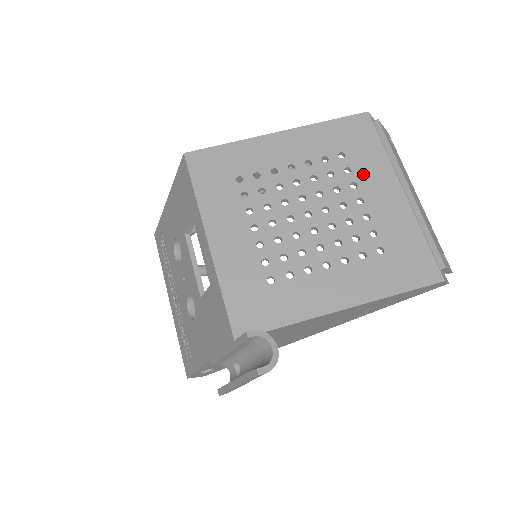
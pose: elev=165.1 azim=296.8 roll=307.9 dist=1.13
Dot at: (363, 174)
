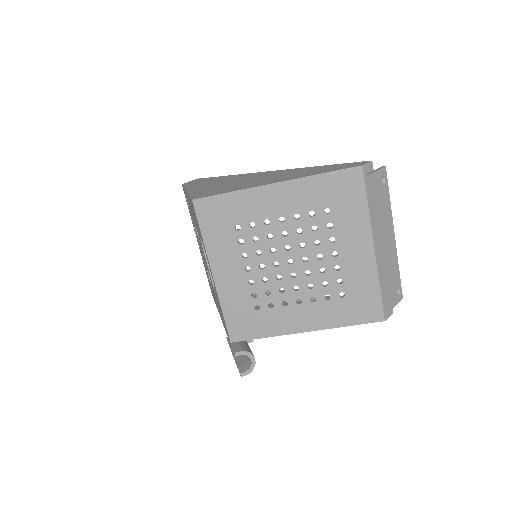
Dot at: (342, 230)
